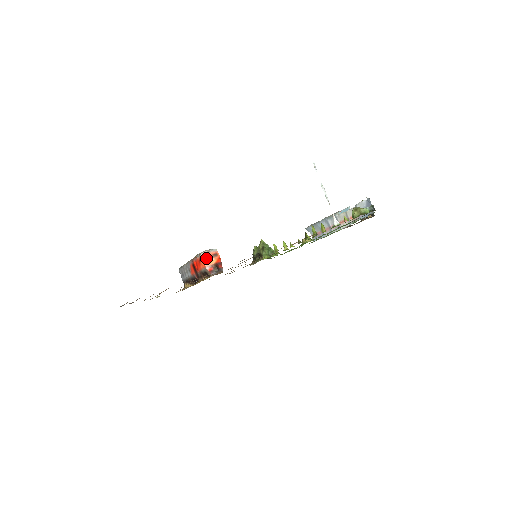
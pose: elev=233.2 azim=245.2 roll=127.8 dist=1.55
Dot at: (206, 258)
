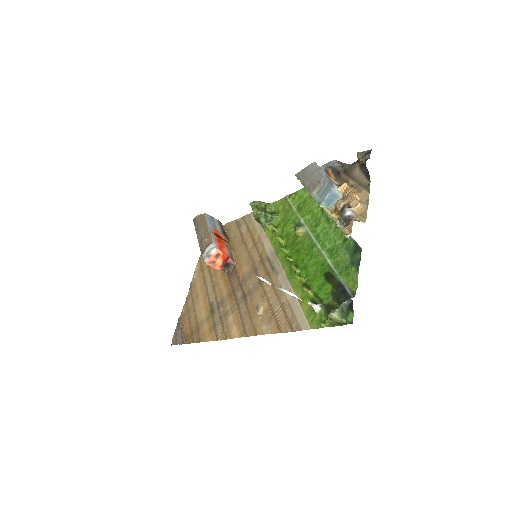
Dot at: (211, 264)
